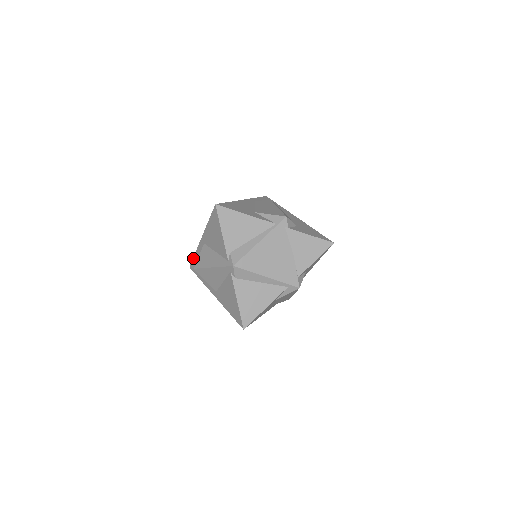
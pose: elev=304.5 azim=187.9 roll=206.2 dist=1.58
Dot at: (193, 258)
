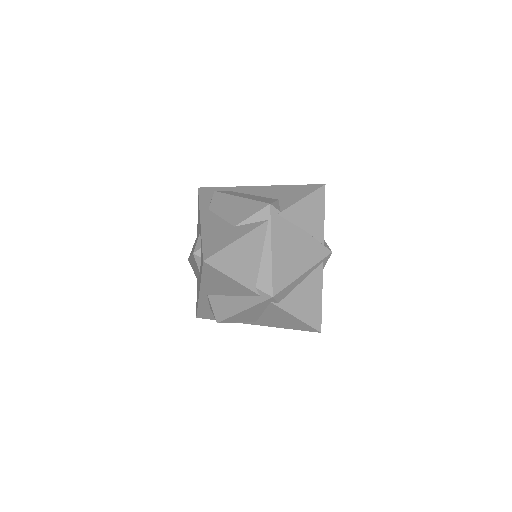
Dot at: (197, 310)
